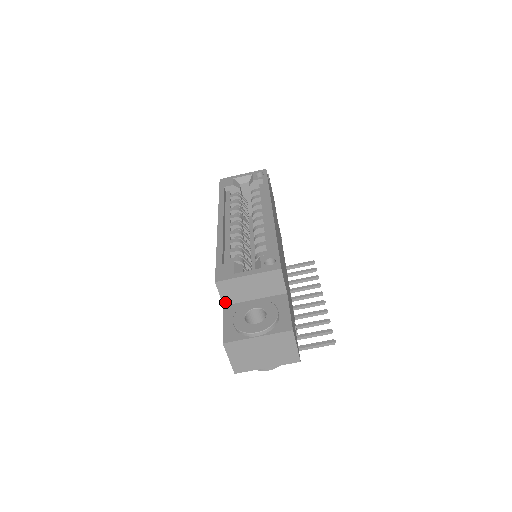
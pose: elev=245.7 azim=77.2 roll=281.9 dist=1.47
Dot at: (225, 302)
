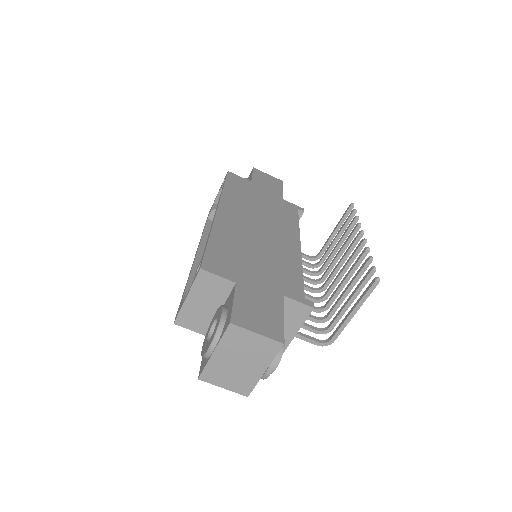
Dot at: (204, 332)
